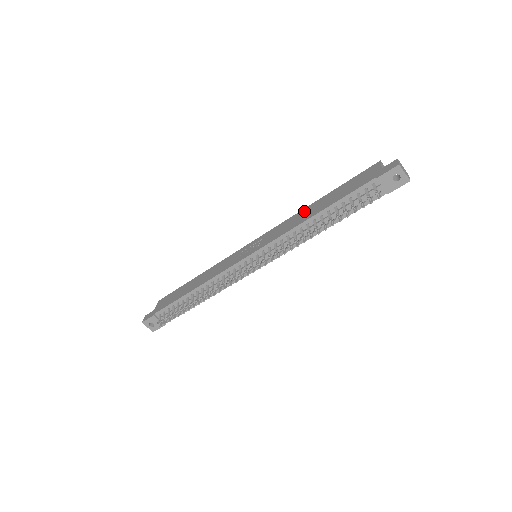
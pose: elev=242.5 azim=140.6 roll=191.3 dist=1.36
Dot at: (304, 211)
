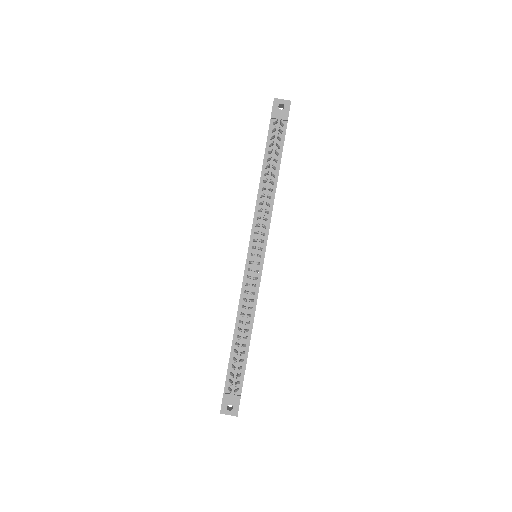
Dot at: occluded
